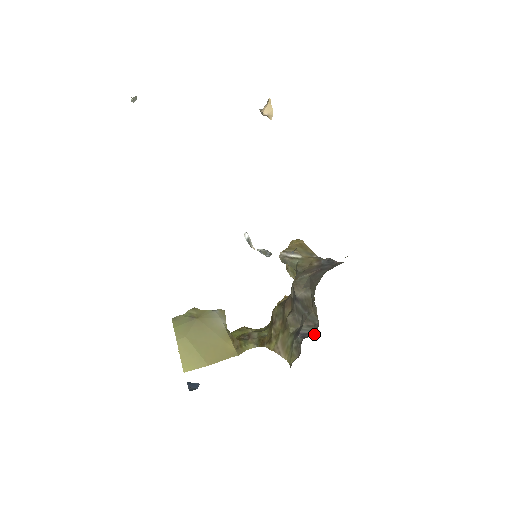
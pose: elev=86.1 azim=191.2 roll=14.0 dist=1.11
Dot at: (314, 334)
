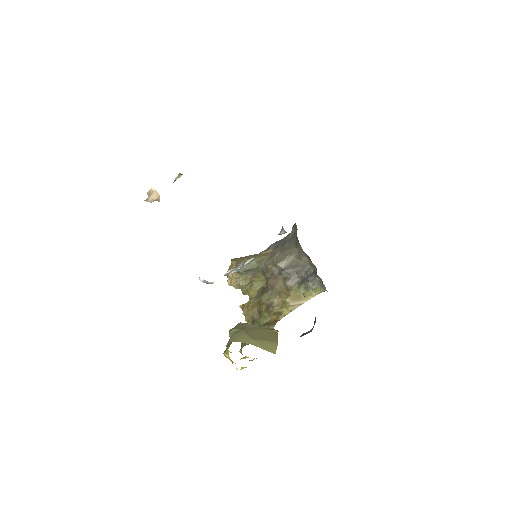
Dot at: (316, 270)
